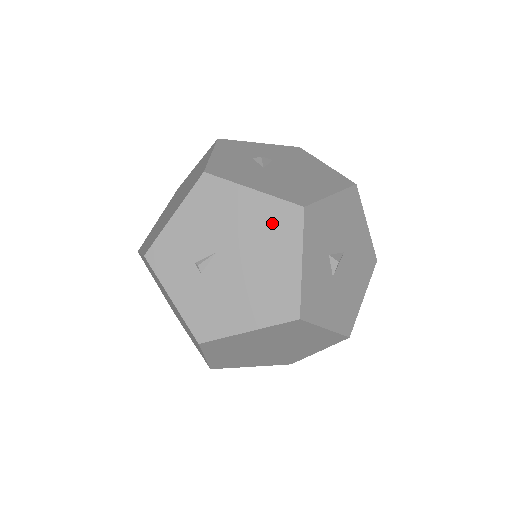
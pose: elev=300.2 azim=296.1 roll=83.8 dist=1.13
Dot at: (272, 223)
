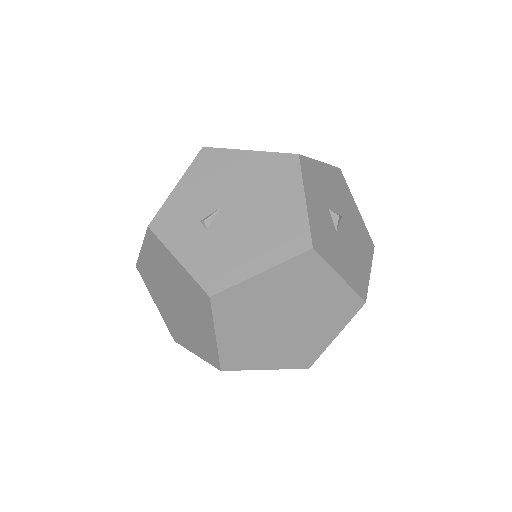
Dot at: (271, 172)
